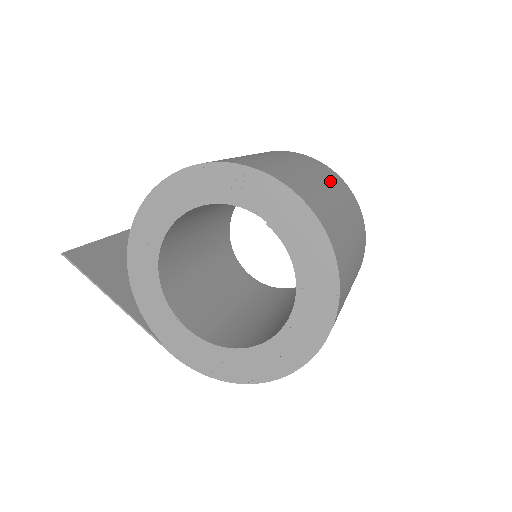
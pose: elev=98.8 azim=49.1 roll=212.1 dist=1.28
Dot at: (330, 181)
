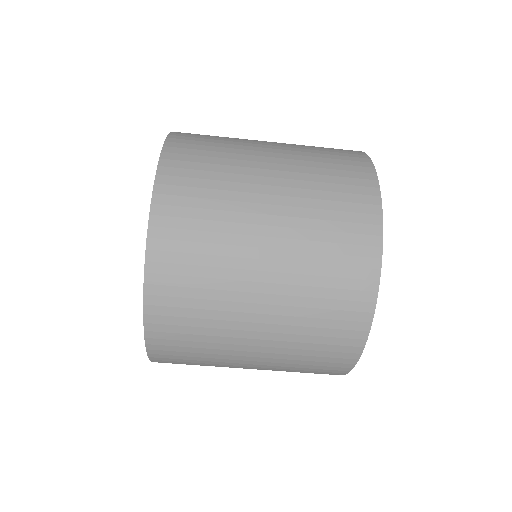
Dot at: (313, 183)
